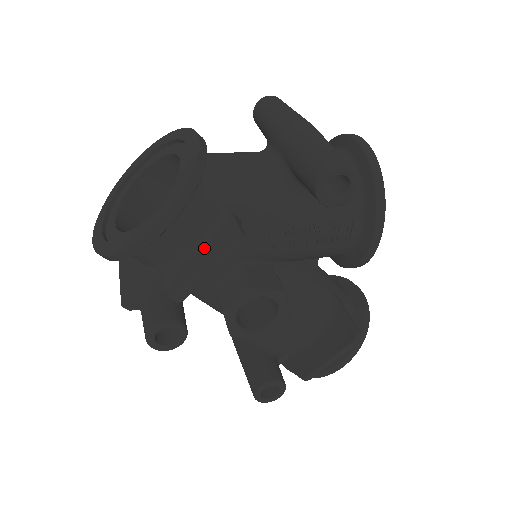
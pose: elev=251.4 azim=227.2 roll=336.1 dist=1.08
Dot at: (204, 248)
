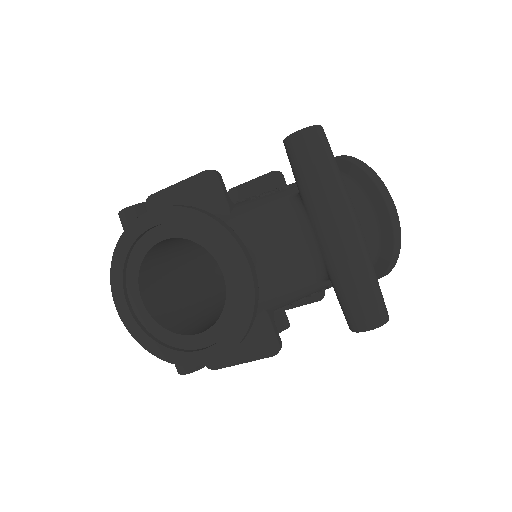
Dot at: occluded
